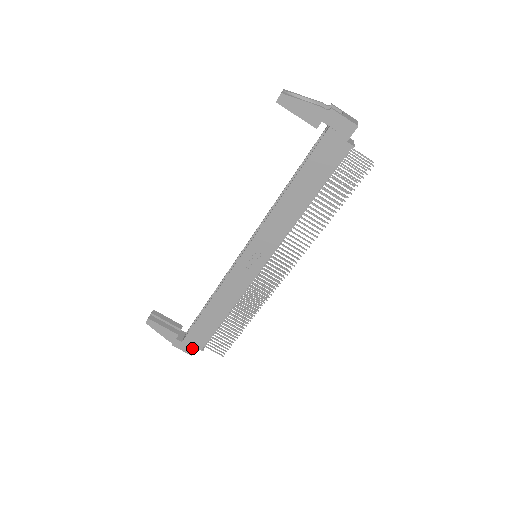
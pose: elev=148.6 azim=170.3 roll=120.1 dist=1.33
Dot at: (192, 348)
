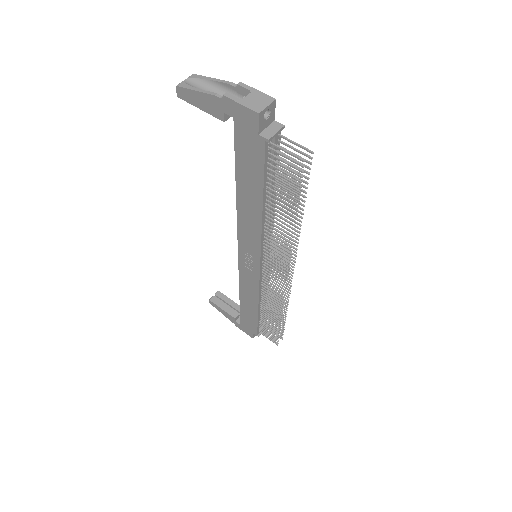
Dot at: (250, 332)
